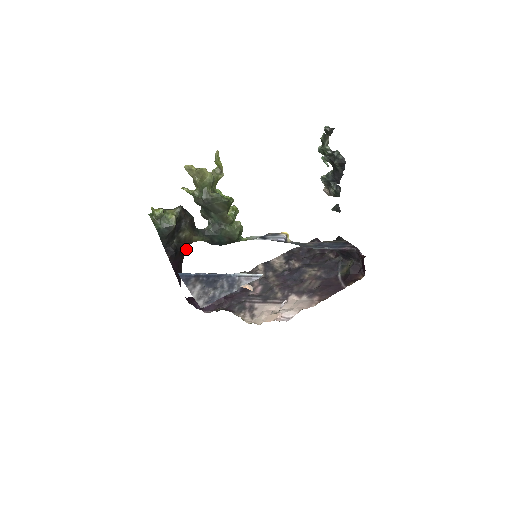
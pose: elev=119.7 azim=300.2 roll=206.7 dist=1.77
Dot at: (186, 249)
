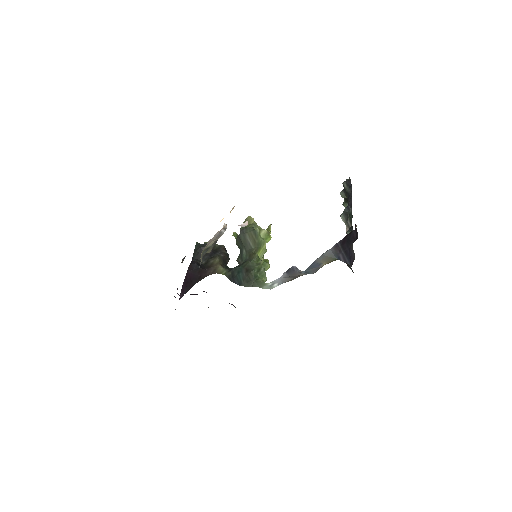
Dot at: (208, 275)
